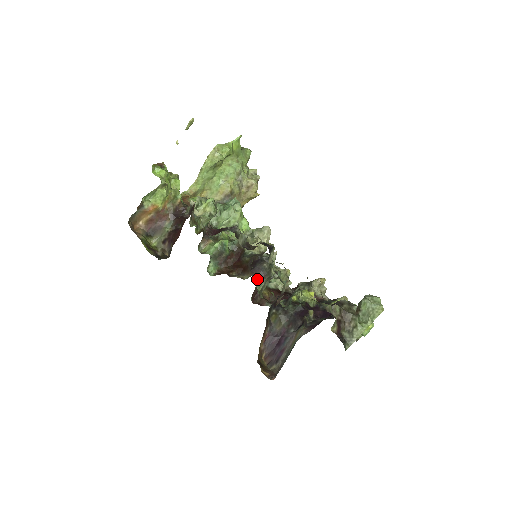
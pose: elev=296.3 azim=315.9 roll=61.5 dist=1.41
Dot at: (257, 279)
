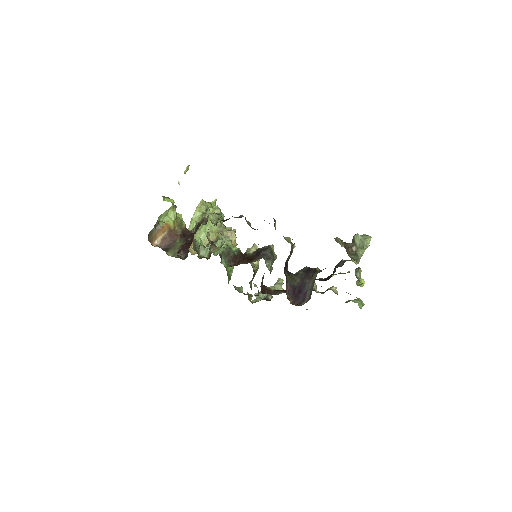
Dot at: (265, 260)
